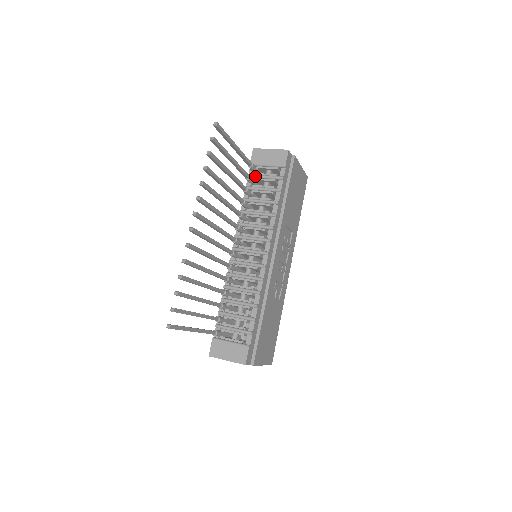
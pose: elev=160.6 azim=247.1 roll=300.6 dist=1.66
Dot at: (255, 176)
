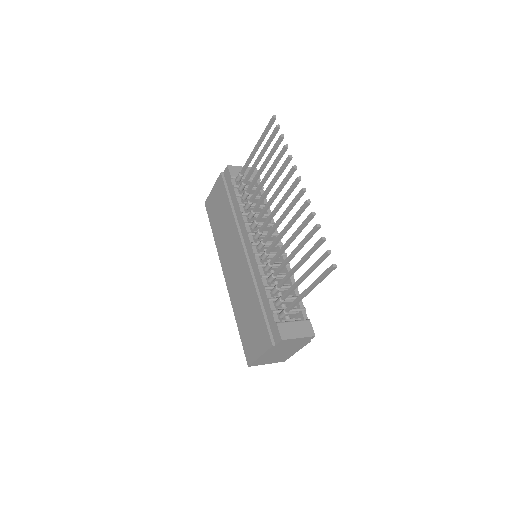
Dot at: occluded
